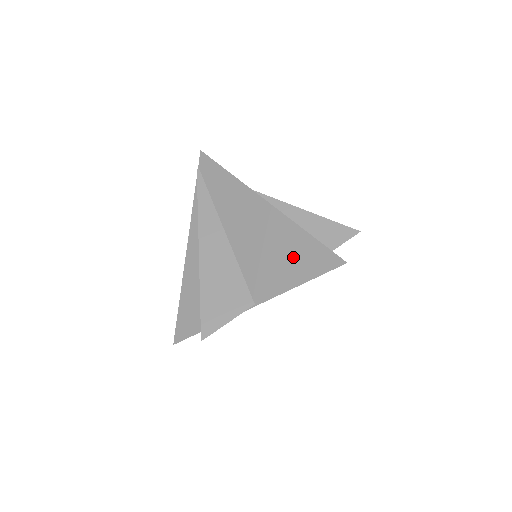
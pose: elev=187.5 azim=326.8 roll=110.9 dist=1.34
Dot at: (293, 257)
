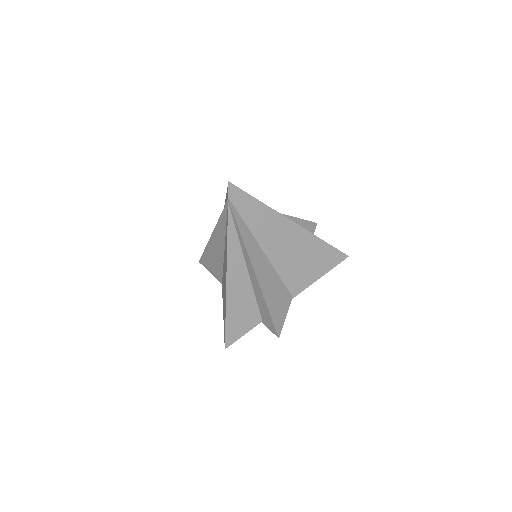
Dot at: (317, 260)
